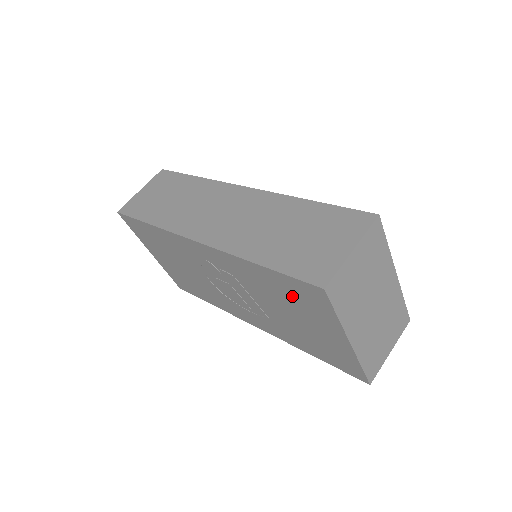
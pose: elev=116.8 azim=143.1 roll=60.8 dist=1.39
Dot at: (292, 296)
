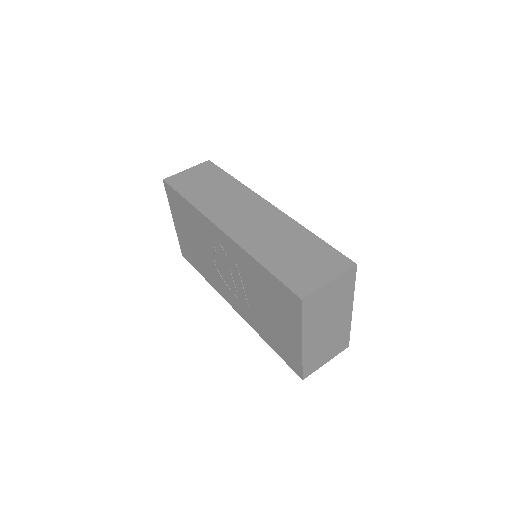
Dot at: (276, 296)
